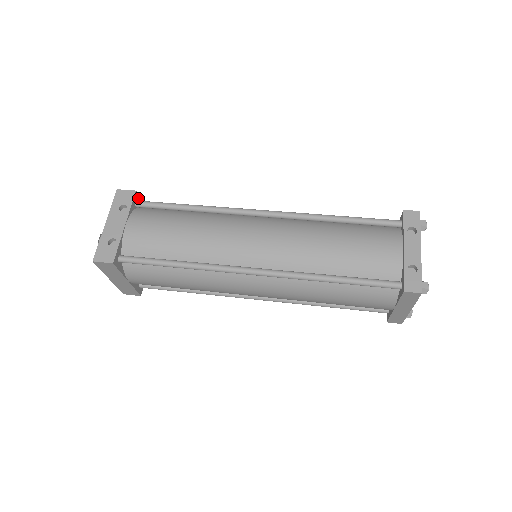
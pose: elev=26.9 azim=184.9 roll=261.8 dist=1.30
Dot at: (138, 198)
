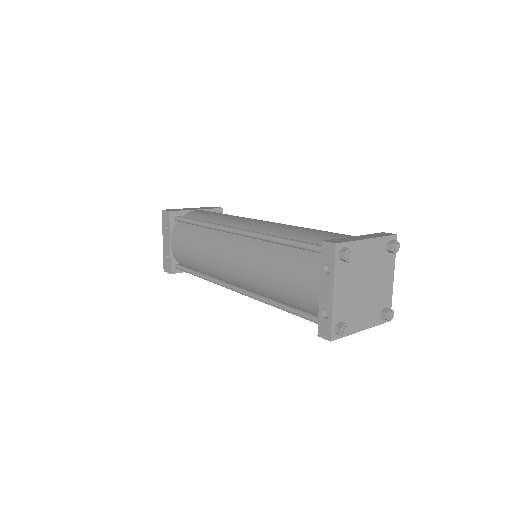
Dot at: (176, 213)
